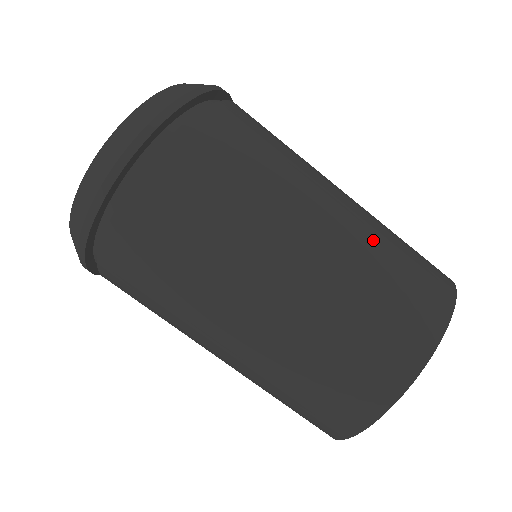
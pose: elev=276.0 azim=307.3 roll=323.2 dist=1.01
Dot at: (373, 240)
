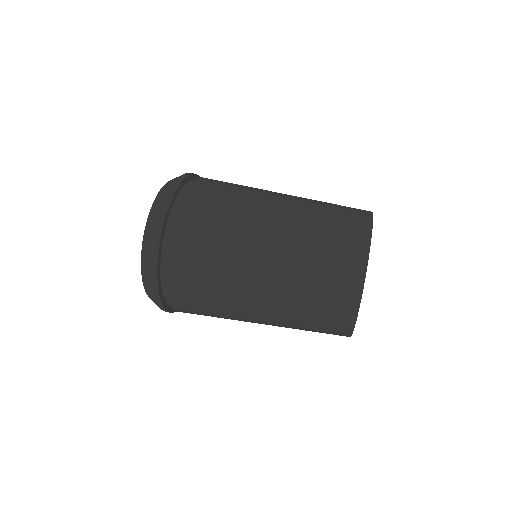
Dot at: (307, 224)
